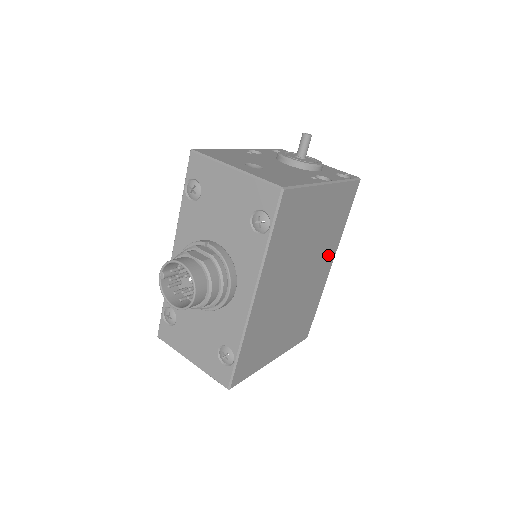
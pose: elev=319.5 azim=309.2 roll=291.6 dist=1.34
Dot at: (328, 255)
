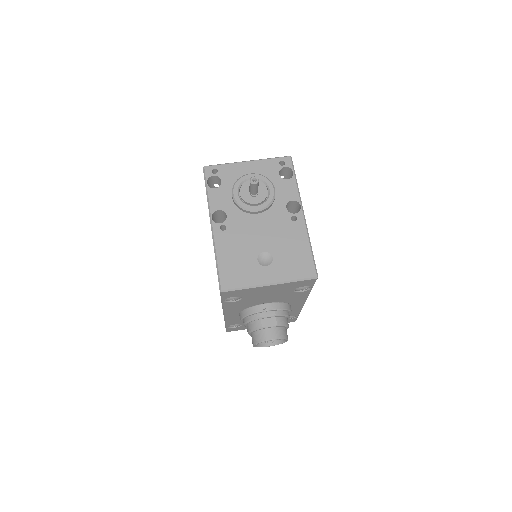
Dot at: occluded
